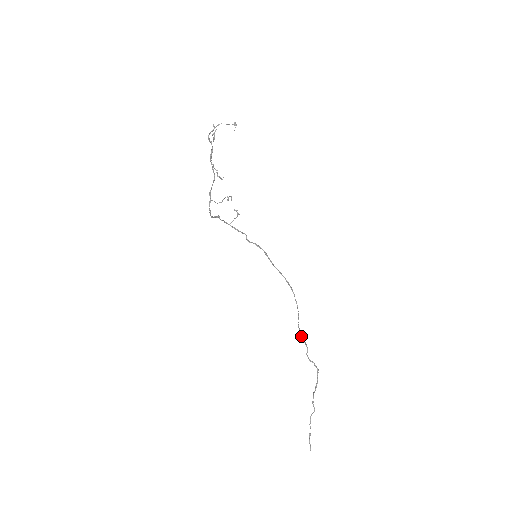
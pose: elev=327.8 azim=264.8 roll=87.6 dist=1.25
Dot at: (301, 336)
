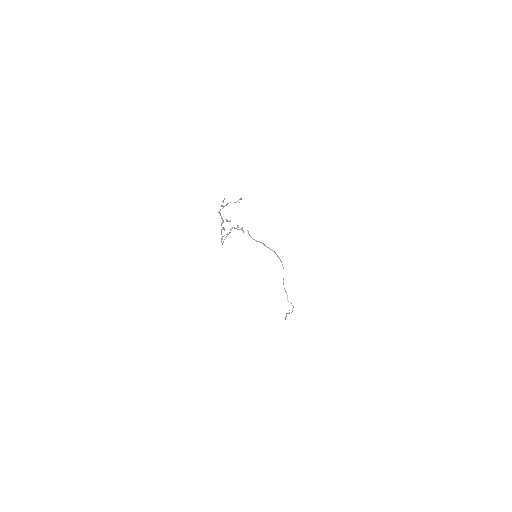
Dot at: (284, 289)
